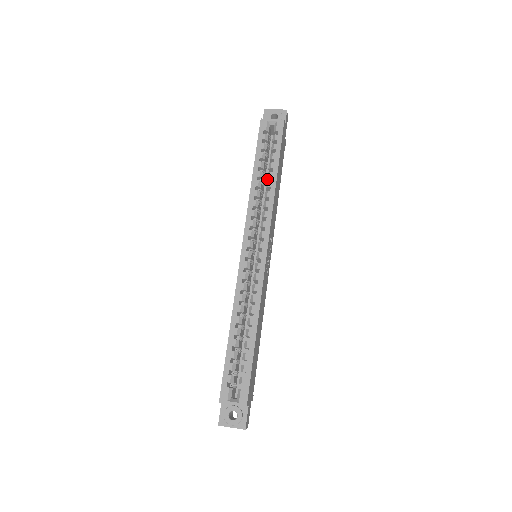
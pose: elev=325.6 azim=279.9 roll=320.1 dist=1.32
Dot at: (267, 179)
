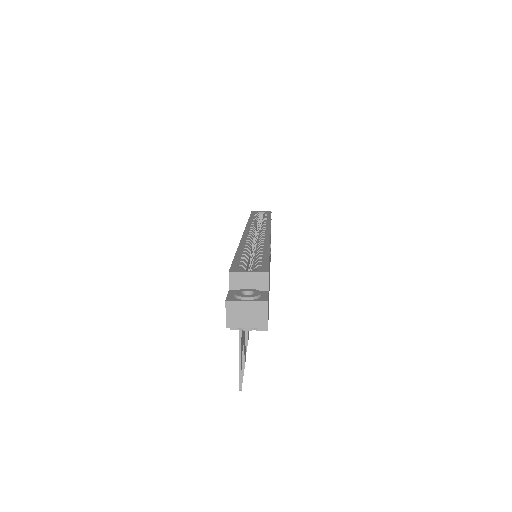
Dot at: occluded
